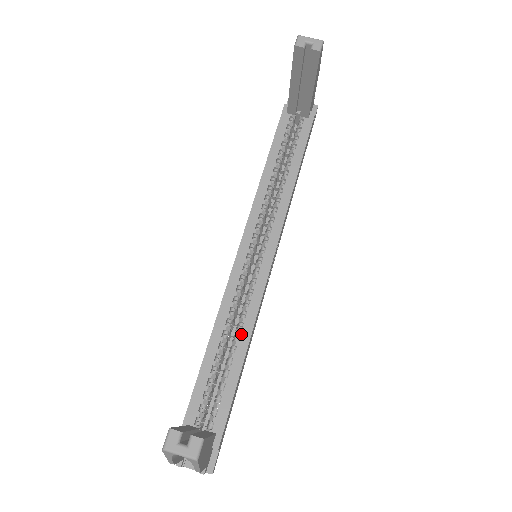
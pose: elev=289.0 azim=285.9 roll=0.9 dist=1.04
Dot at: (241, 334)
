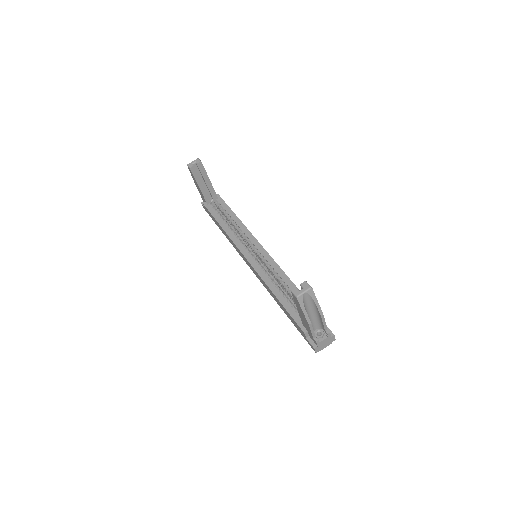
Dot at: (283, 280)
